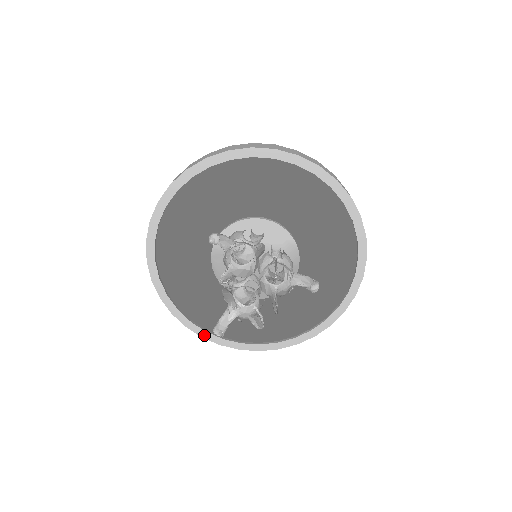
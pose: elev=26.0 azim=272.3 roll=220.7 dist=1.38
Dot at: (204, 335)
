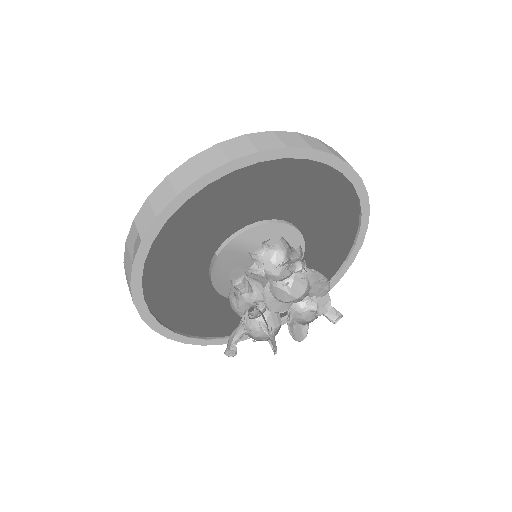
Dot at: (157, 328)
